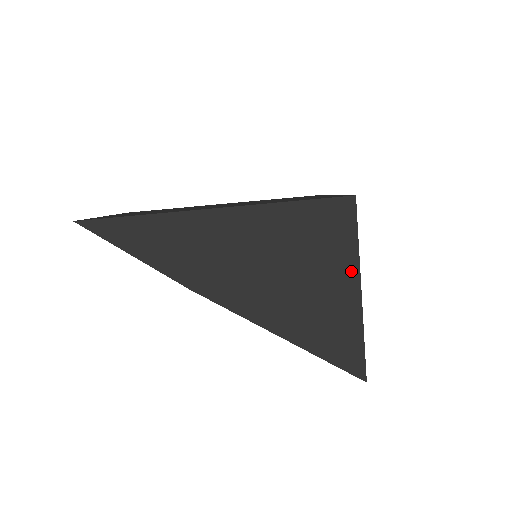
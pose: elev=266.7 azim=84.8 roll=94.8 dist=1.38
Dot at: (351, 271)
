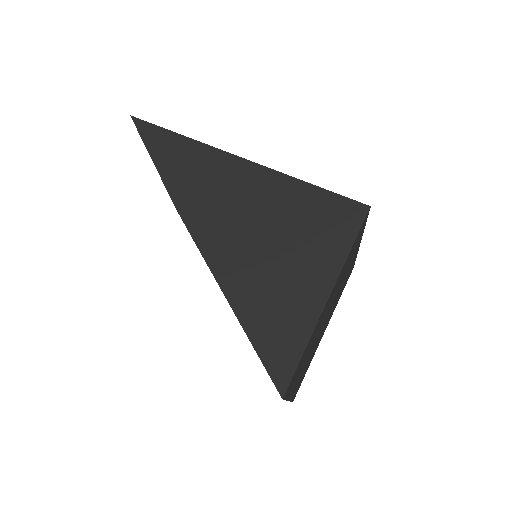
Dot at: (330, 271)
